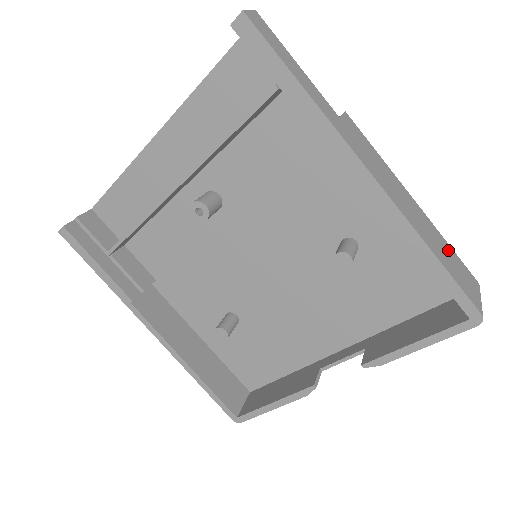
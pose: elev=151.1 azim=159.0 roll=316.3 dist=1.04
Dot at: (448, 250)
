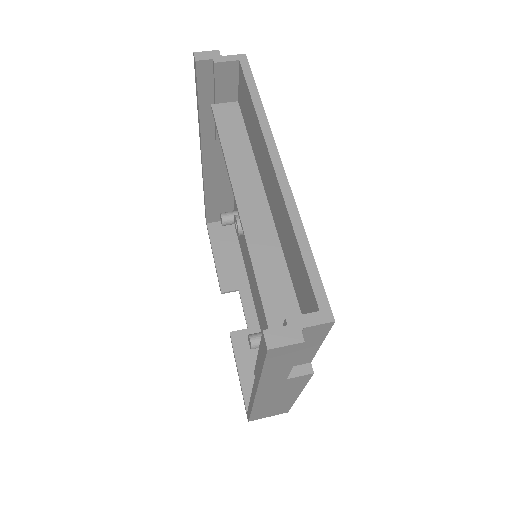
Dot at: (282, 408)
